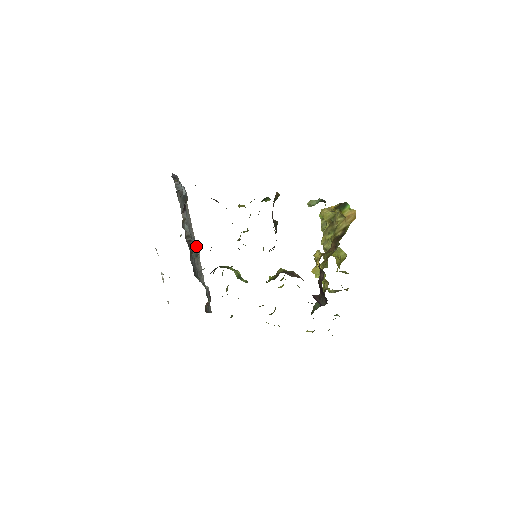
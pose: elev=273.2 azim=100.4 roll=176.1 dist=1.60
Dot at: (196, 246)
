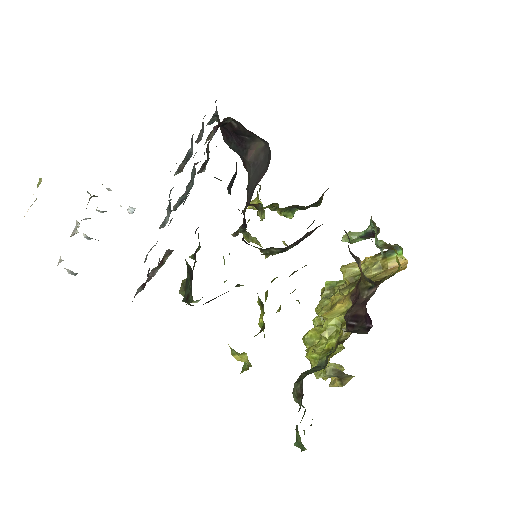
Dot at: occluded
